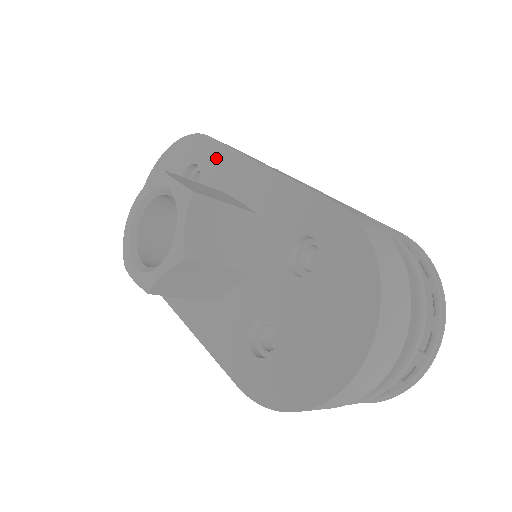
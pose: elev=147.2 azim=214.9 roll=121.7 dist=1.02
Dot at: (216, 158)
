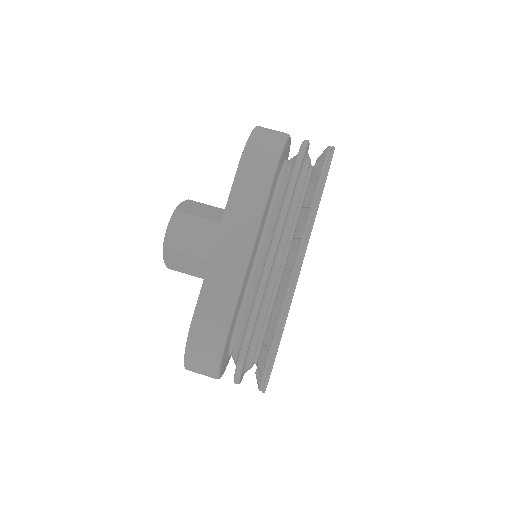
Dot at: occluded
